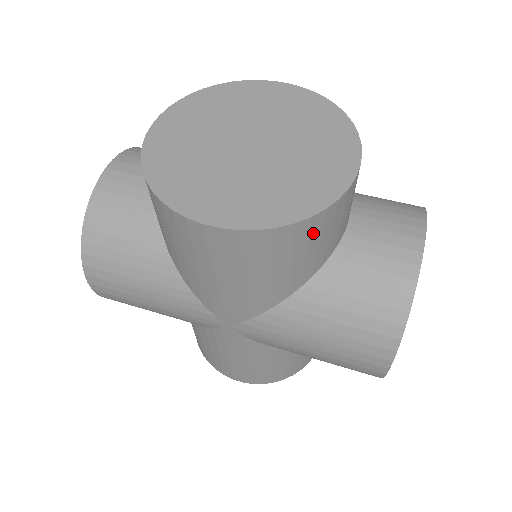
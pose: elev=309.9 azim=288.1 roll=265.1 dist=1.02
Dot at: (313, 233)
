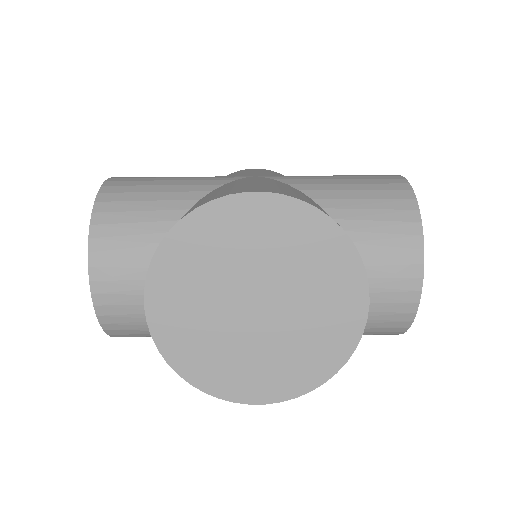
Dot at: occluded
